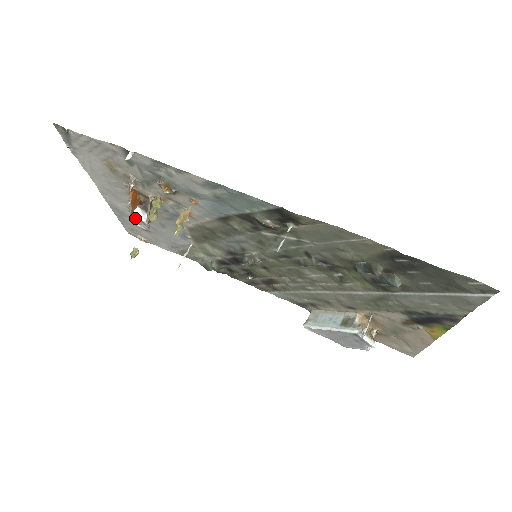
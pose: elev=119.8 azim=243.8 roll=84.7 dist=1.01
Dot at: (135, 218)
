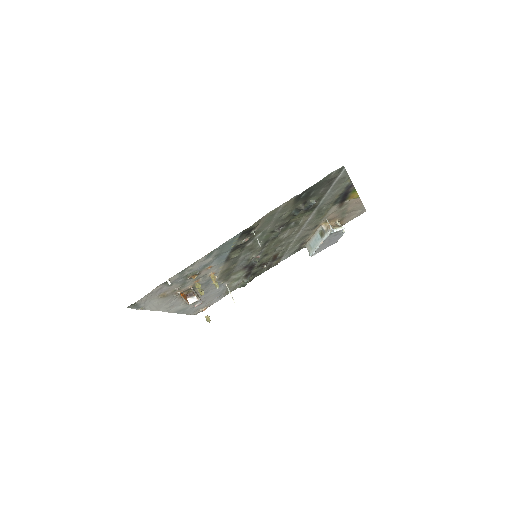
Dot at: (192, 304)
